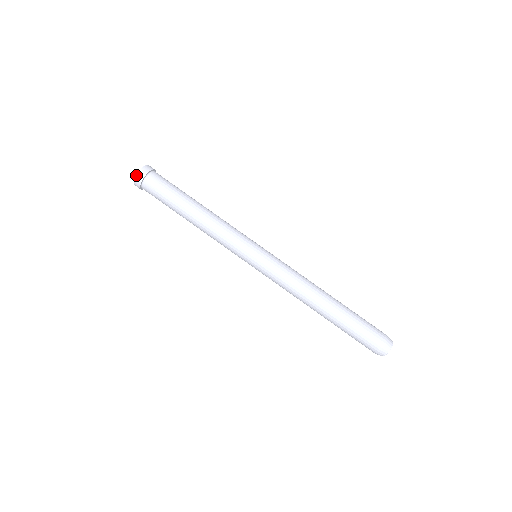
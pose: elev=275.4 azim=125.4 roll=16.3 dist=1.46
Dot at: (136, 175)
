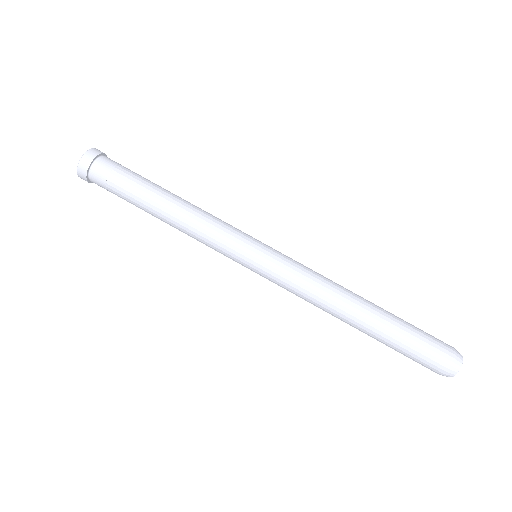
Dot at: (77, 173)
